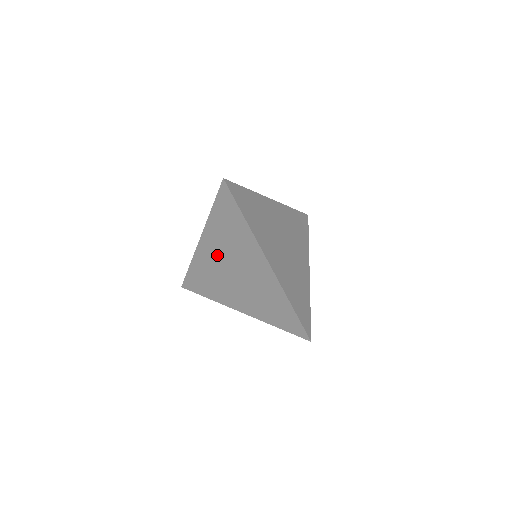
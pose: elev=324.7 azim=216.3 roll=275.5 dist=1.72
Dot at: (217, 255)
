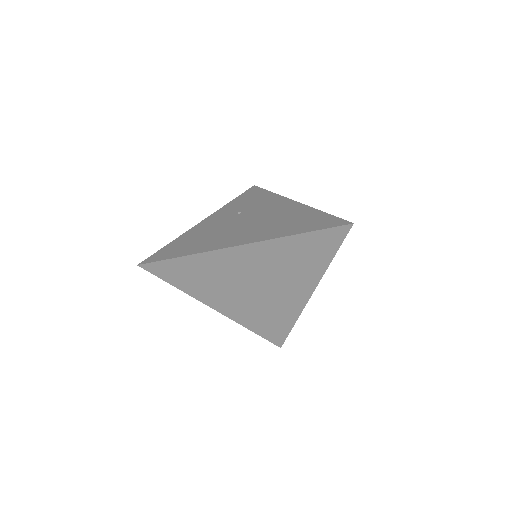
Dot at: (251, 266)
